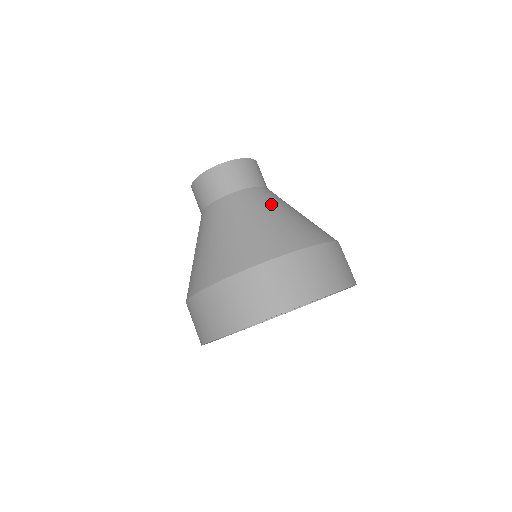
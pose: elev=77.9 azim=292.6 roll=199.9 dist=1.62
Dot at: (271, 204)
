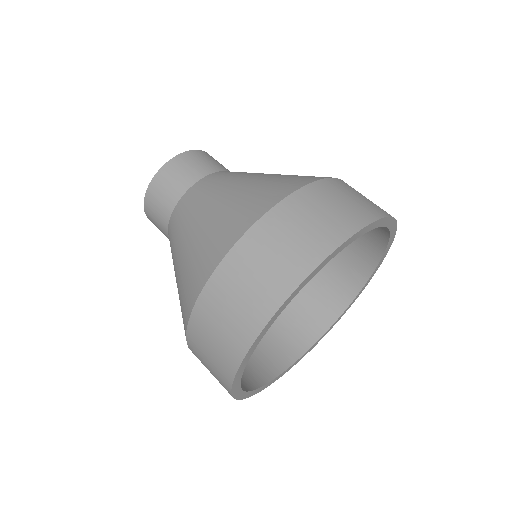
Dot at: (191, 215)
